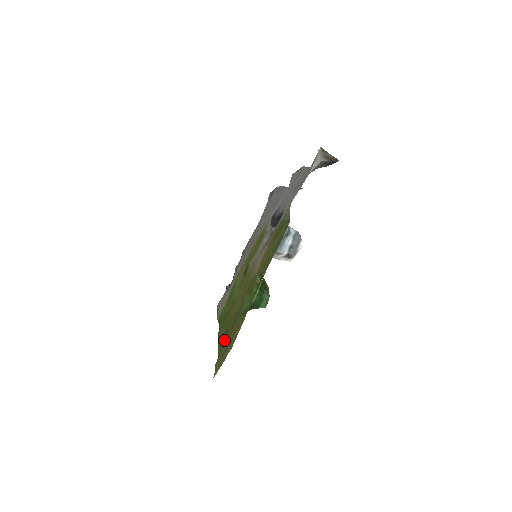
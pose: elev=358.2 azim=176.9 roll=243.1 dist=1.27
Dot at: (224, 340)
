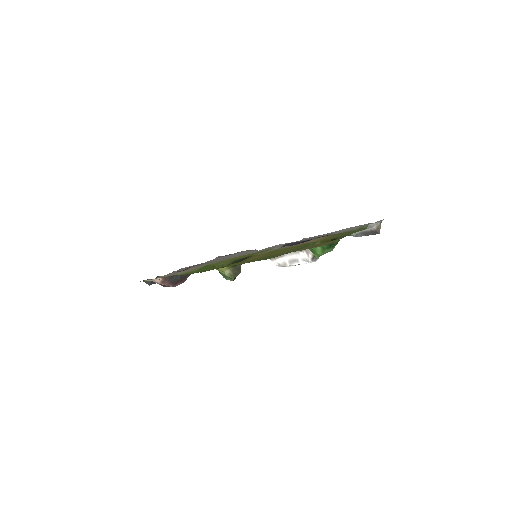
Dot at: (274, 256)
